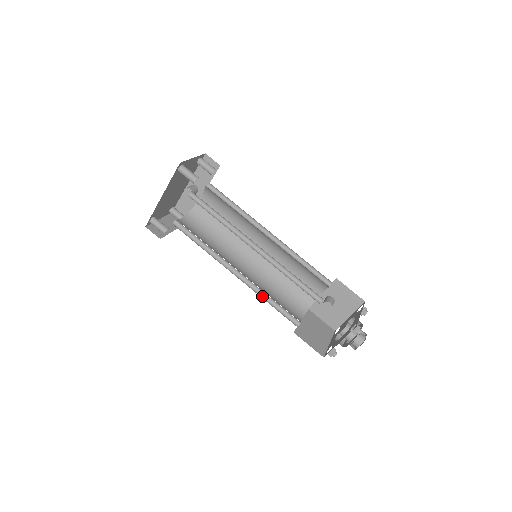
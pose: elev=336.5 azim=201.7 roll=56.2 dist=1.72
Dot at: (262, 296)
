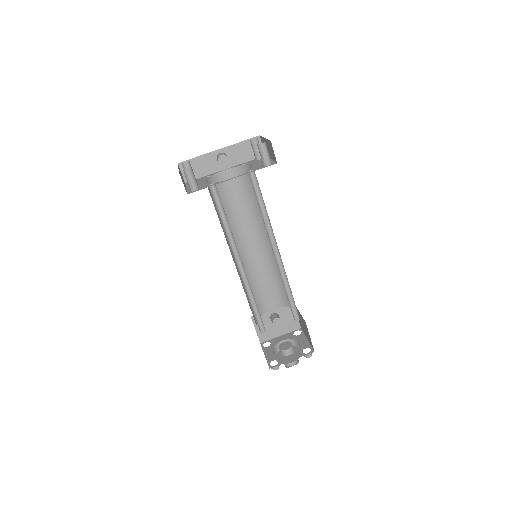
Dot at: (248, 296)
